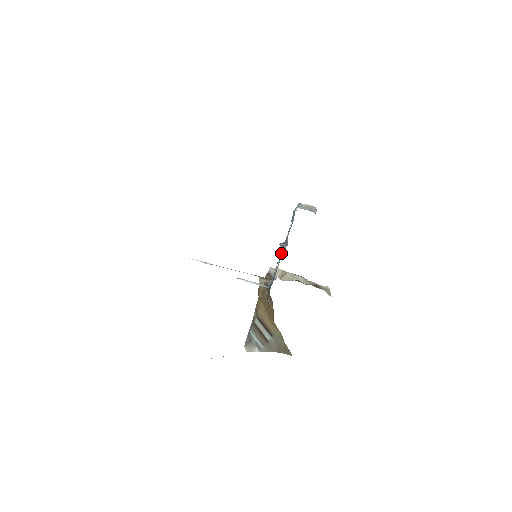
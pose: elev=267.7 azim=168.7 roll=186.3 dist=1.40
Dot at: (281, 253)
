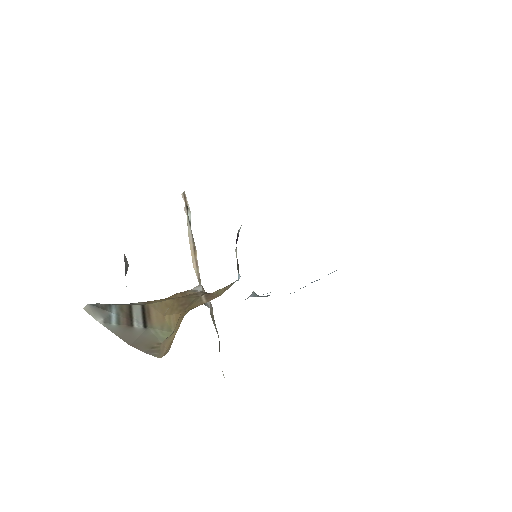
Dot at: occluded
